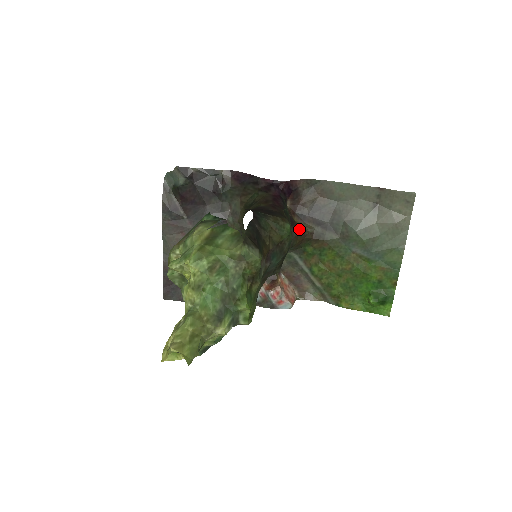
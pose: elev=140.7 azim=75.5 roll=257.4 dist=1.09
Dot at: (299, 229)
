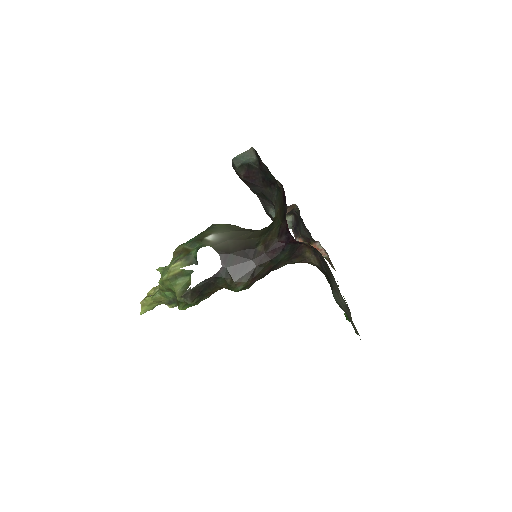
Dot at: (303, 260)
